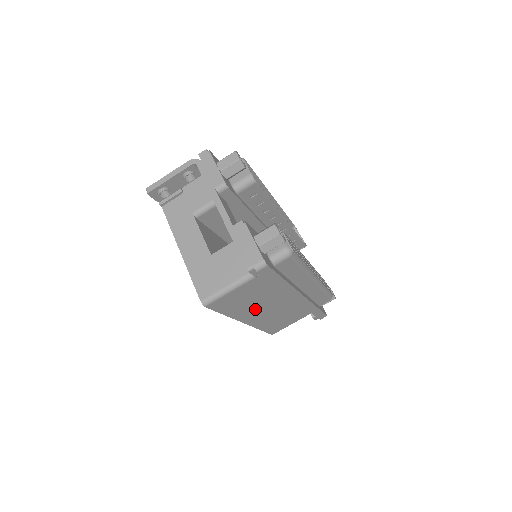
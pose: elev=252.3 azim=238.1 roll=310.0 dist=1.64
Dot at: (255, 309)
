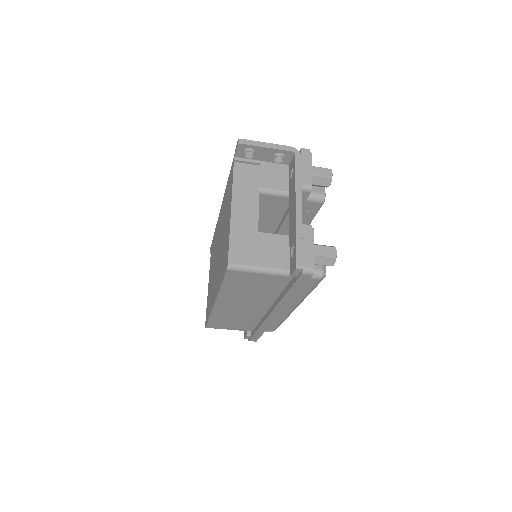
Dot at: (239, 299)
